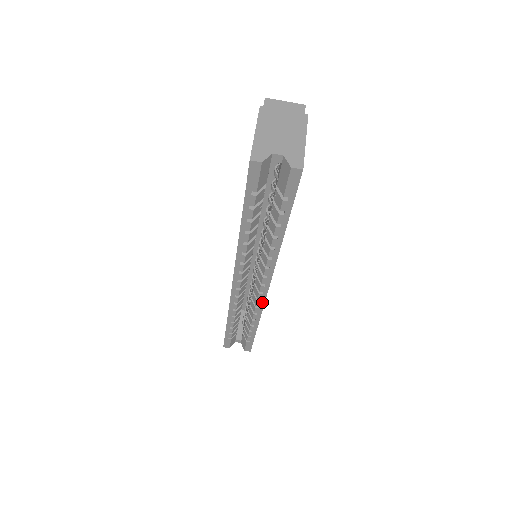
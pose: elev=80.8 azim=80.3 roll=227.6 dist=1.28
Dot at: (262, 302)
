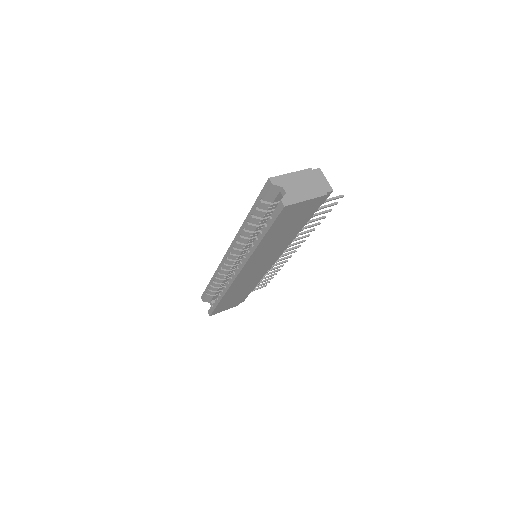
Dot at: (232, 281)
